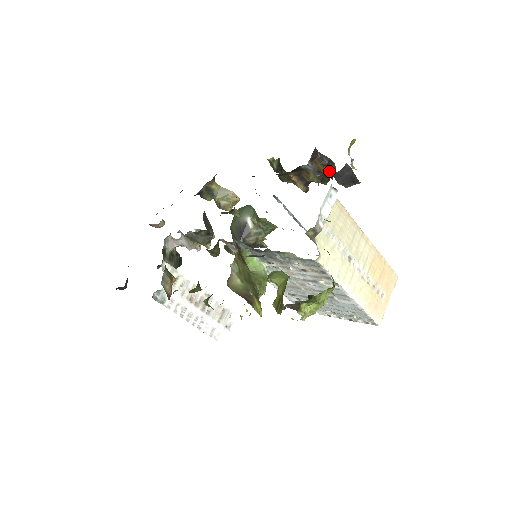
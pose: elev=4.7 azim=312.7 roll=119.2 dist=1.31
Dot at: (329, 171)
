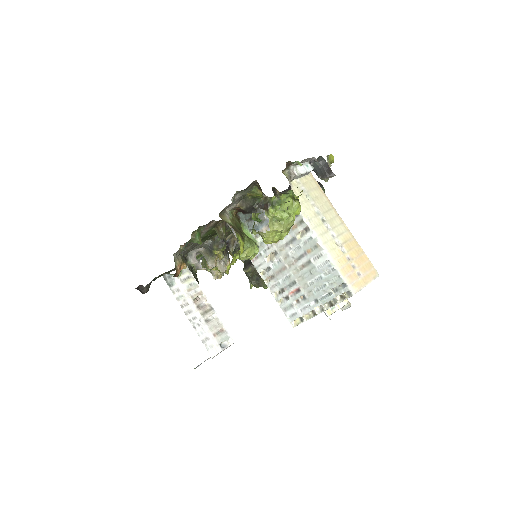
Dot at: occluded
